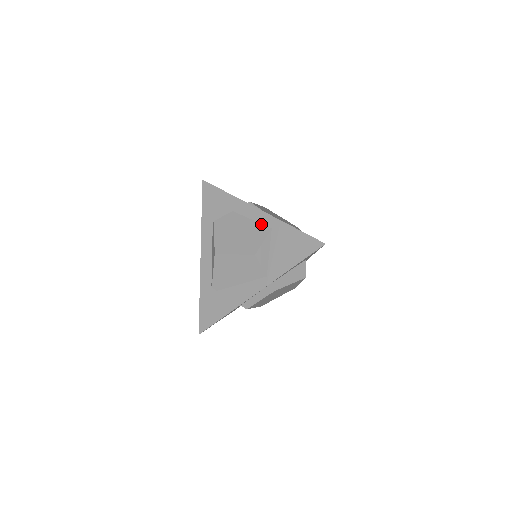
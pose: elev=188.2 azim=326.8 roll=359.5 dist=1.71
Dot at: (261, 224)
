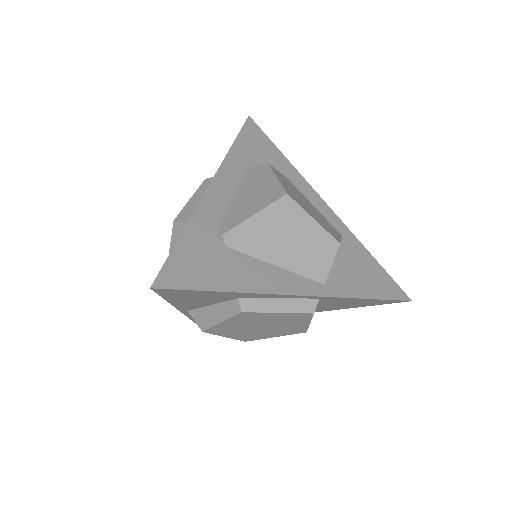
Dot at: (329, 221)
